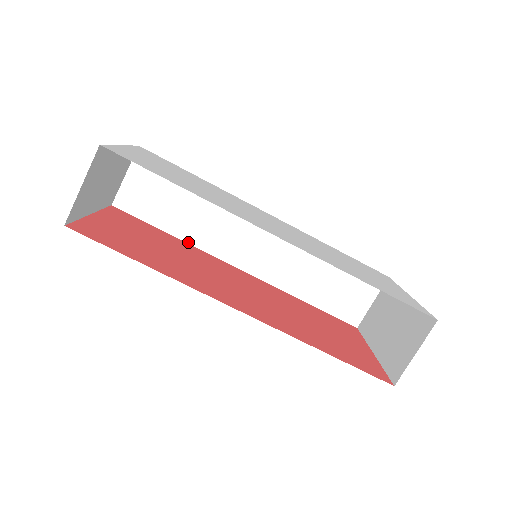
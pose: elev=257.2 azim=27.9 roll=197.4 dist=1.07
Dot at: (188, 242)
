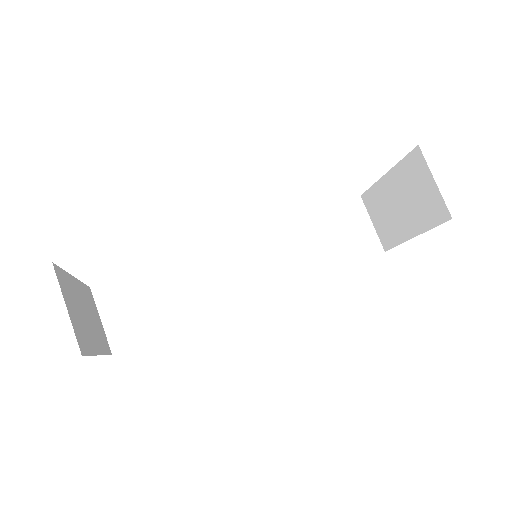
Dot at: (199, 320)
